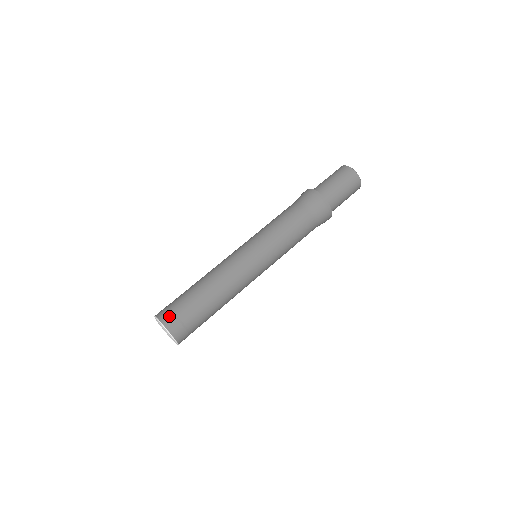
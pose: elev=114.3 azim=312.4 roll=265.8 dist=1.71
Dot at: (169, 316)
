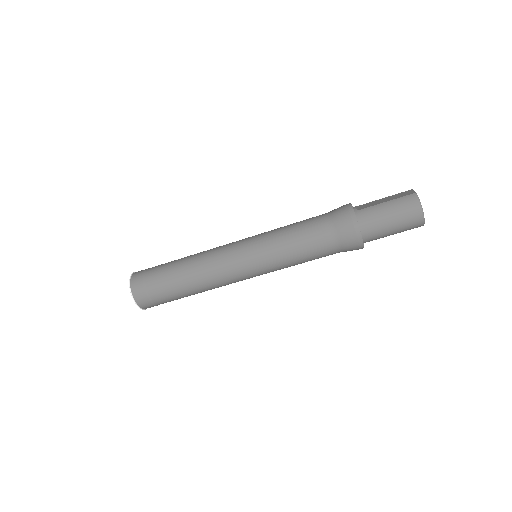
Dot at: (141, 291)
